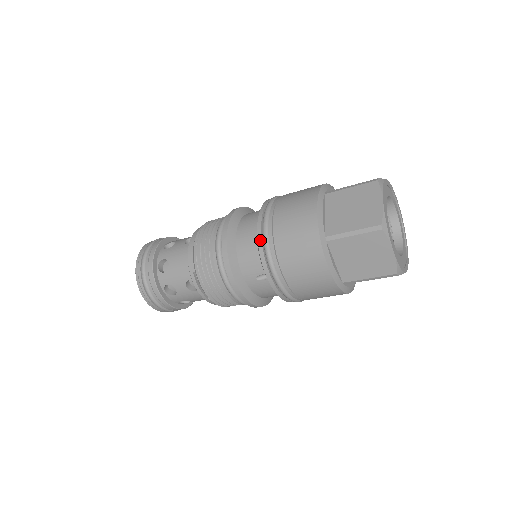
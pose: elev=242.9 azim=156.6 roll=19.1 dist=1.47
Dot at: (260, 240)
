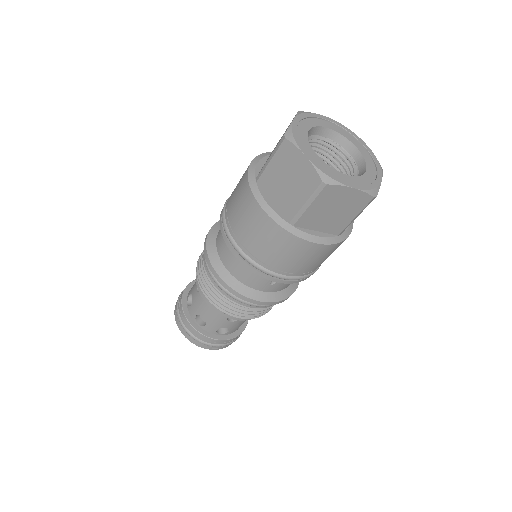
Dot at: (244, 263)
